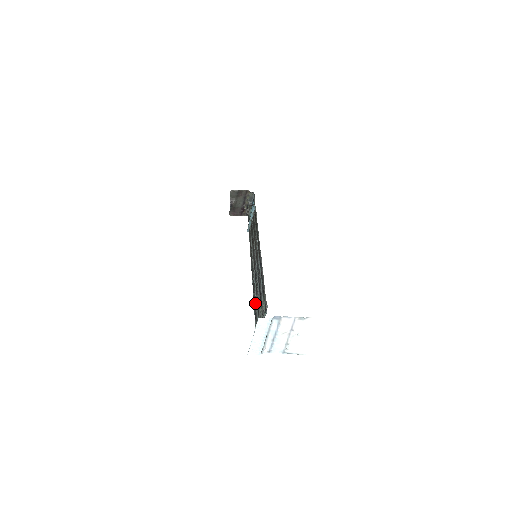
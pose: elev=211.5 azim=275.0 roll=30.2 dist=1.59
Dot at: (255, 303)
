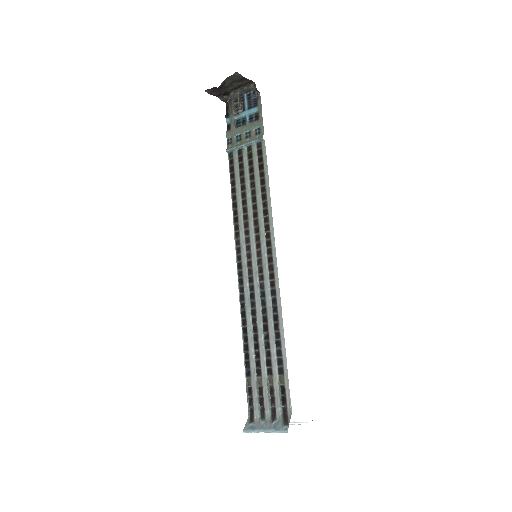
Dot at: (250, 346)
